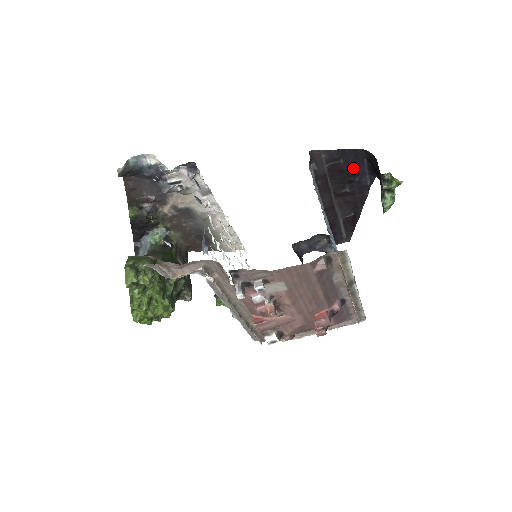
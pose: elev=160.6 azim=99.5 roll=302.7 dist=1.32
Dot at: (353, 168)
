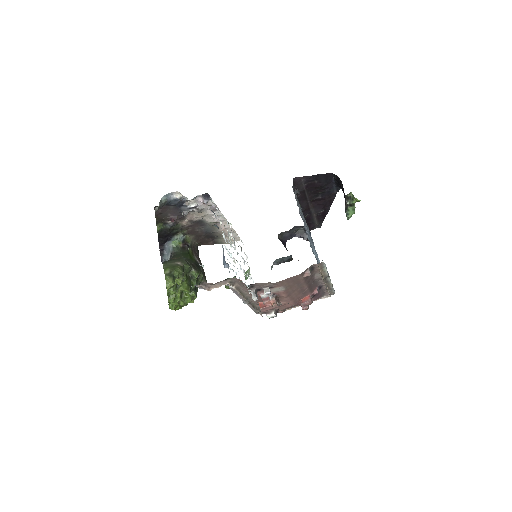
Dot at: (324, 185)
